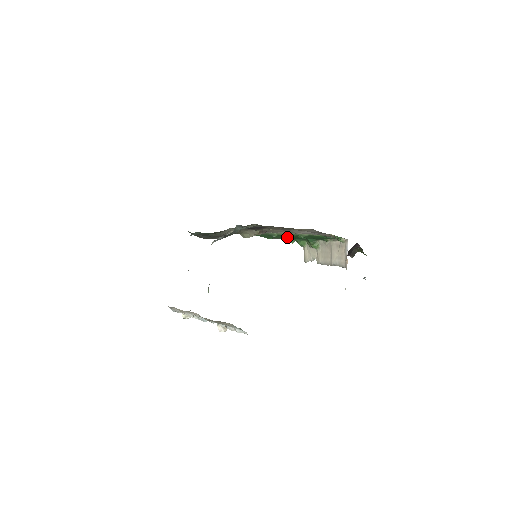
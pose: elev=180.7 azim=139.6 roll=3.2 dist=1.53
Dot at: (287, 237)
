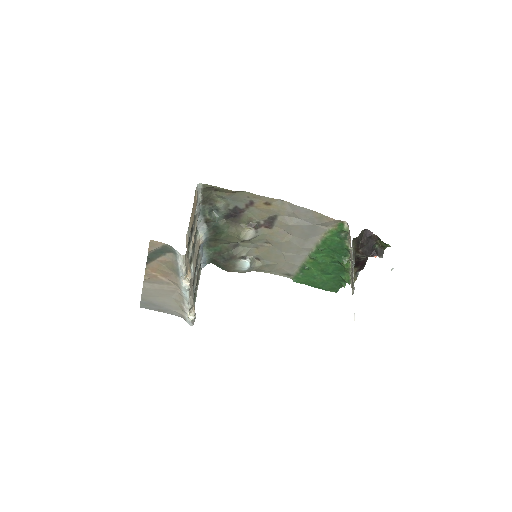
Dot at: (322, 268)
